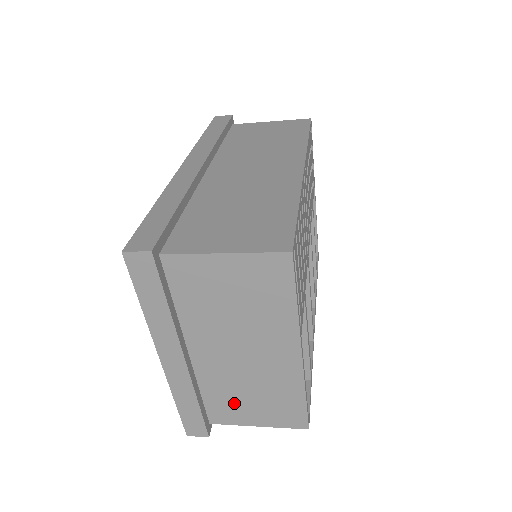
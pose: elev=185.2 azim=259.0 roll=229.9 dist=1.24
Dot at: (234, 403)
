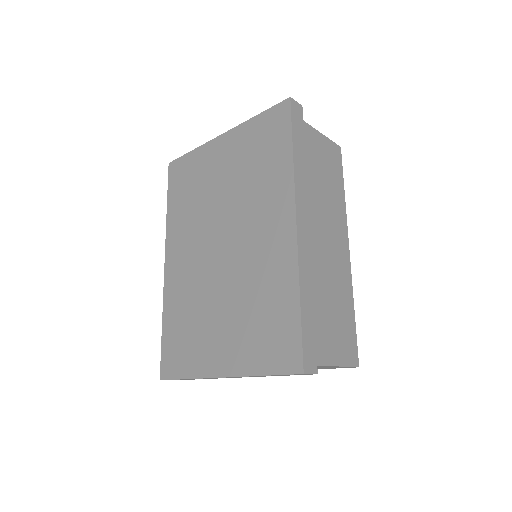
Dot at: occluded
